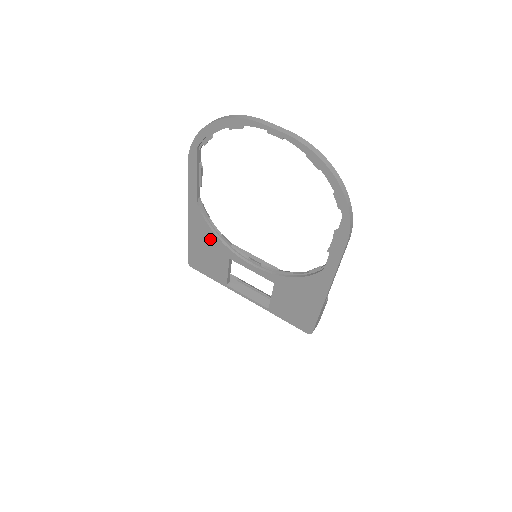
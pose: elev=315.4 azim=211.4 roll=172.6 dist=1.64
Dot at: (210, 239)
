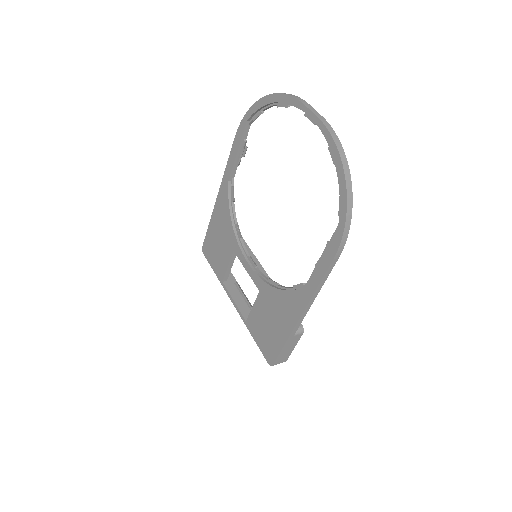
Dot at: (226, 224)
